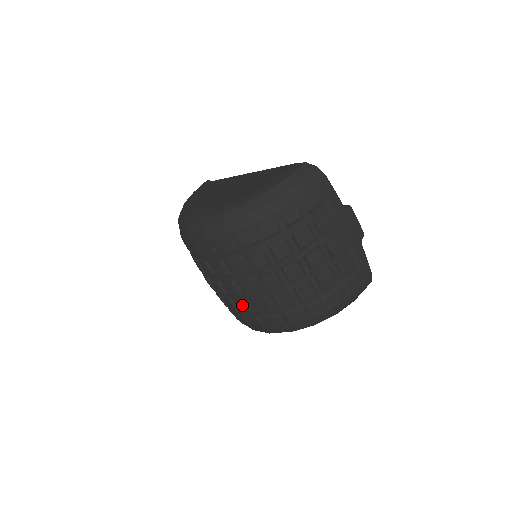
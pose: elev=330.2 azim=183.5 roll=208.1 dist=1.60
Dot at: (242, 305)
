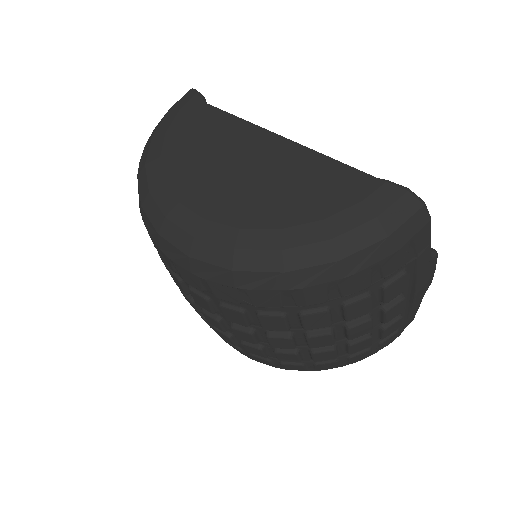
Dot at: (223, 335)
